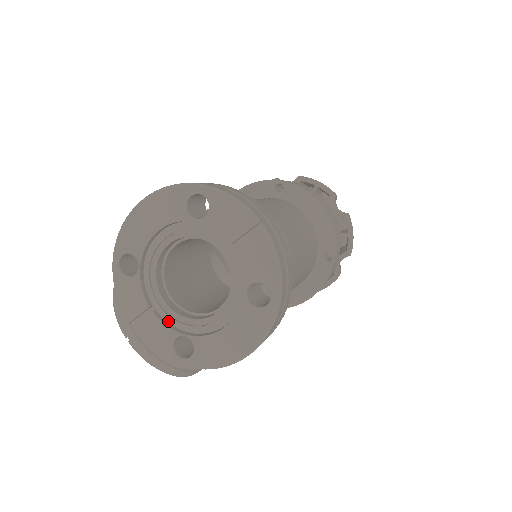
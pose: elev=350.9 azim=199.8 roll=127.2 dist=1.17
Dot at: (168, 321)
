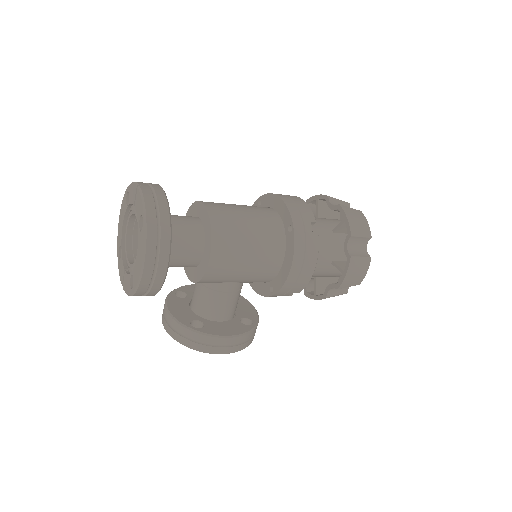
Dot at: occluded
